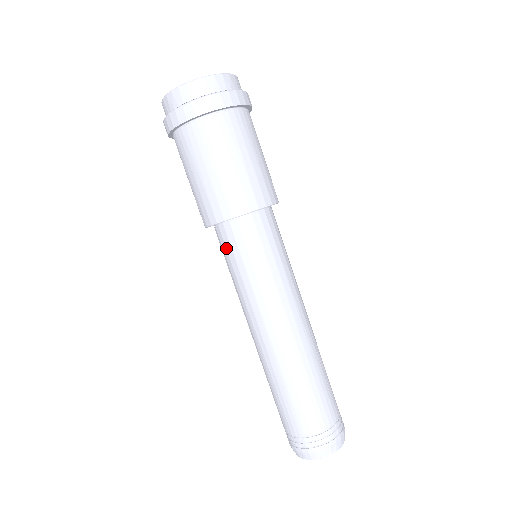
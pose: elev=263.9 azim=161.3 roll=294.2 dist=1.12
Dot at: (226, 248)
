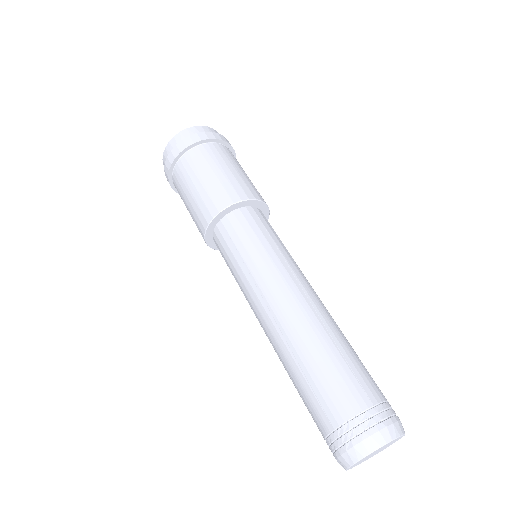
Dot at: (222, 256)
